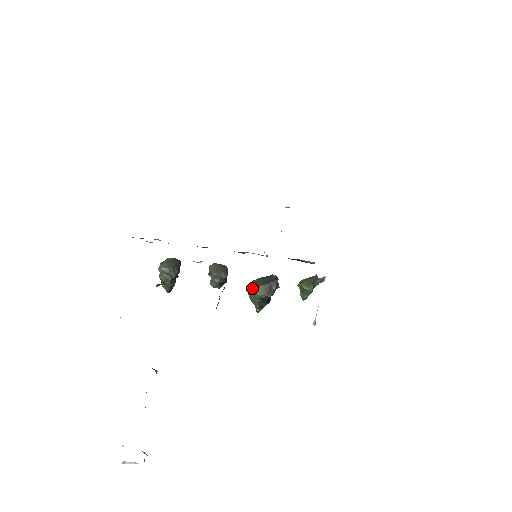
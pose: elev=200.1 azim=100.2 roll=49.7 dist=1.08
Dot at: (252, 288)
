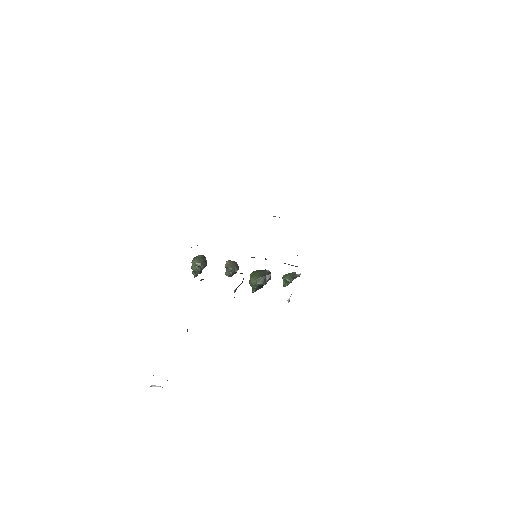
Dot at: (254, 279)
